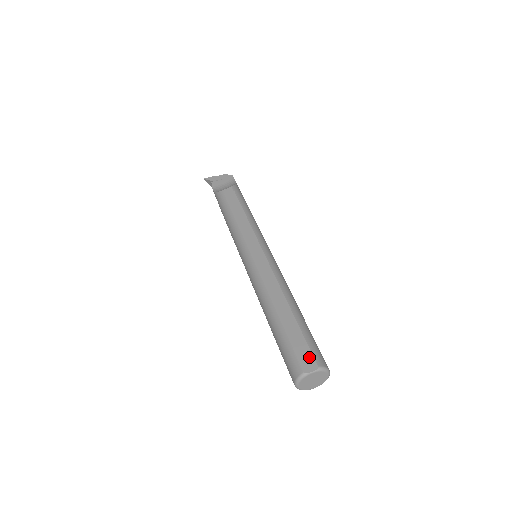
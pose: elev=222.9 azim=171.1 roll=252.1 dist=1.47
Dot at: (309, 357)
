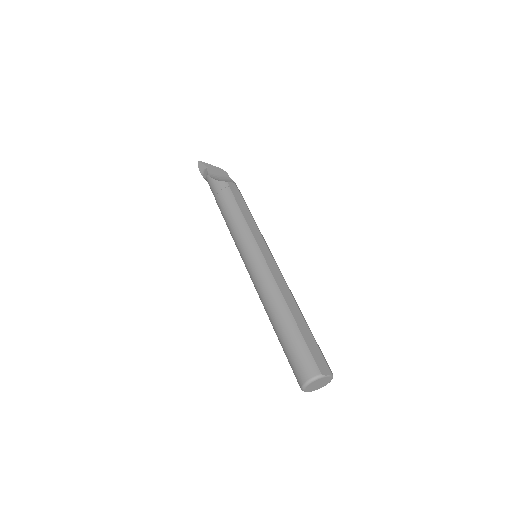
Dot at: (323, 362)
